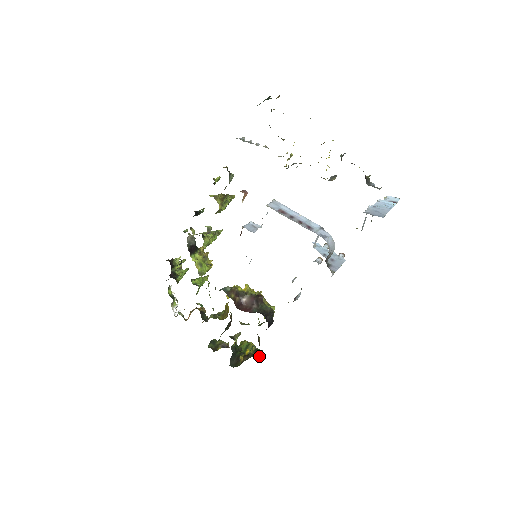
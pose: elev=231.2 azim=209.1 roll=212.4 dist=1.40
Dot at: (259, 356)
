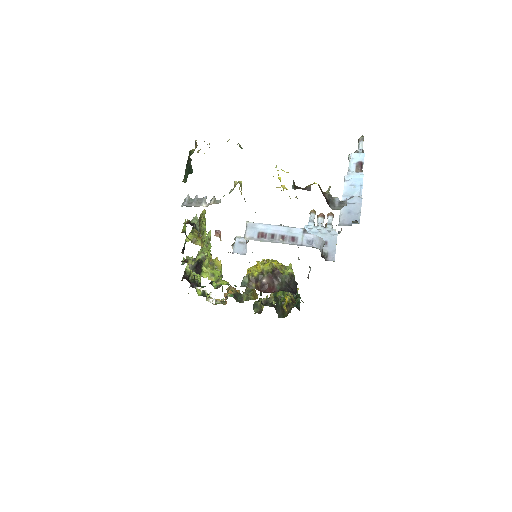
Dot at: (298, 305)
